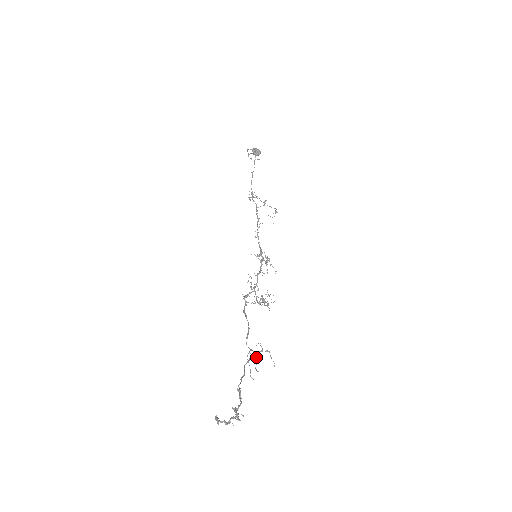
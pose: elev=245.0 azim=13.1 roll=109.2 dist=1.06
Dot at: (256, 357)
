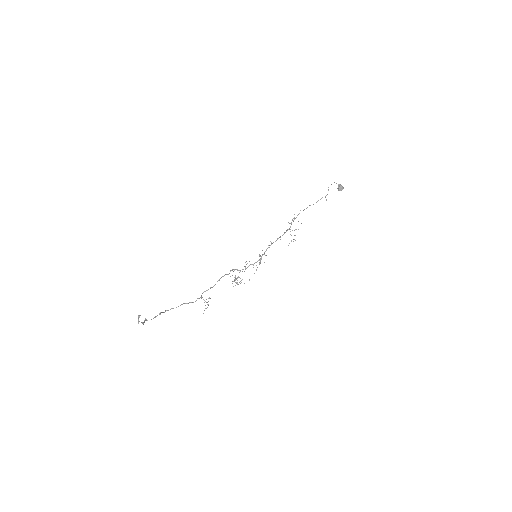
Dot at: occluded
